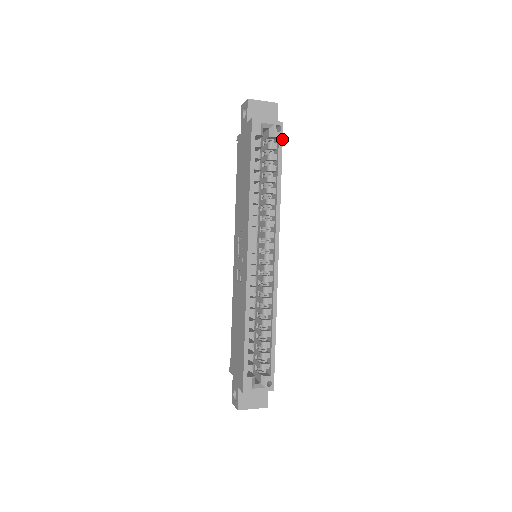
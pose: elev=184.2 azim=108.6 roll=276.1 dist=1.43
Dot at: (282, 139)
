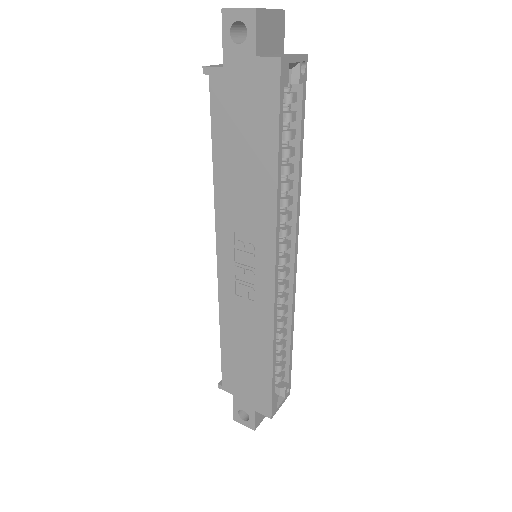
Dot at: (305, 85)
